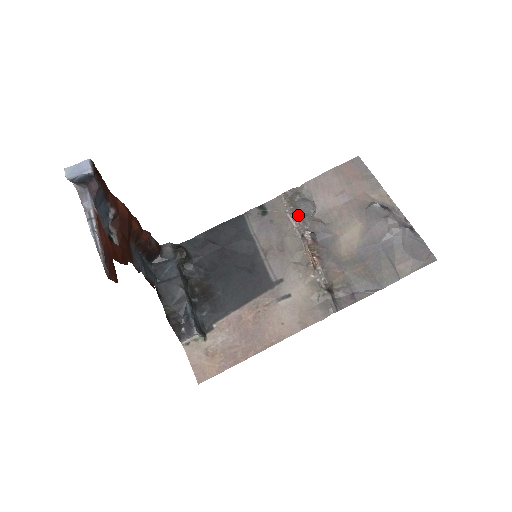
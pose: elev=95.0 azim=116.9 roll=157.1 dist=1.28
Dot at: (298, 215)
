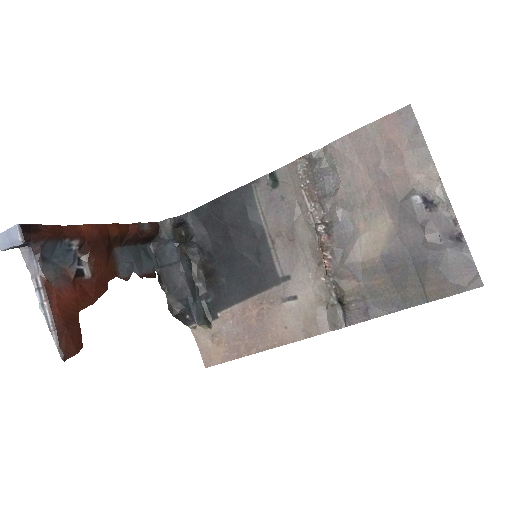
Dot at: (315, 194)
